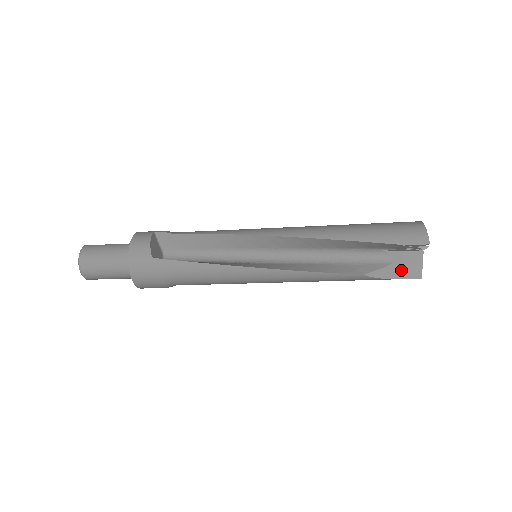
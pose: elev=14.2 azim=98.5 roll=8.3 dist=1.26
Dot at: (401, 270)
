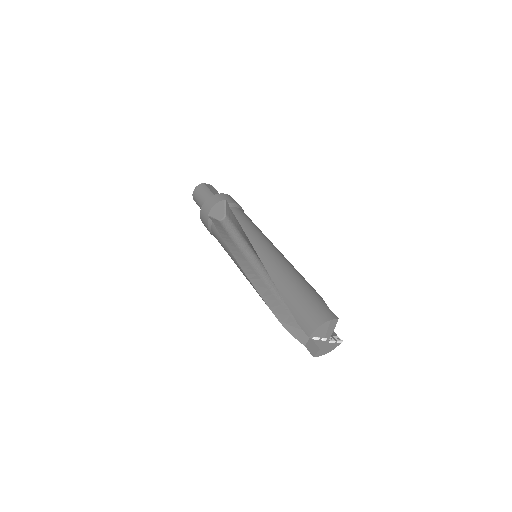
Dot at: (307, 340)
